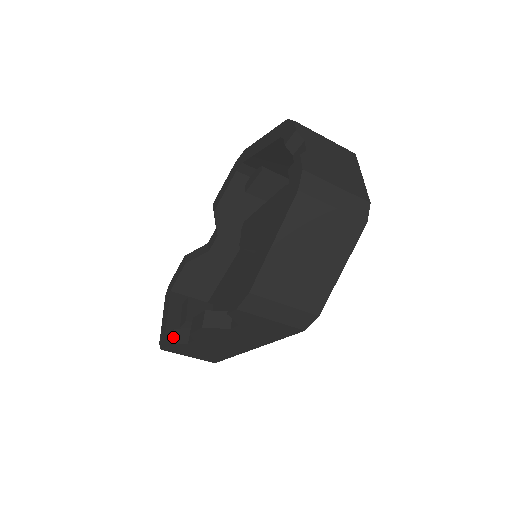
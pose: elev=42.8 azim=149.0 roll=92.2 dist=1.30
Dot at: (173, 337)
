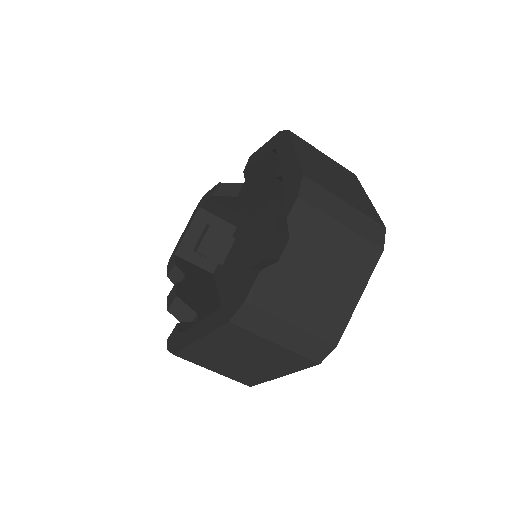
Dot at: (171, 271)
